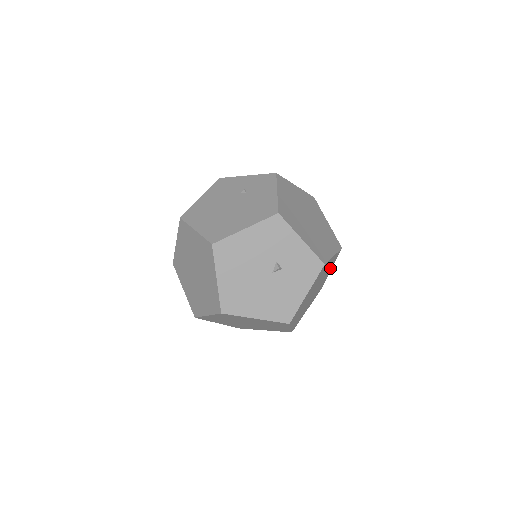
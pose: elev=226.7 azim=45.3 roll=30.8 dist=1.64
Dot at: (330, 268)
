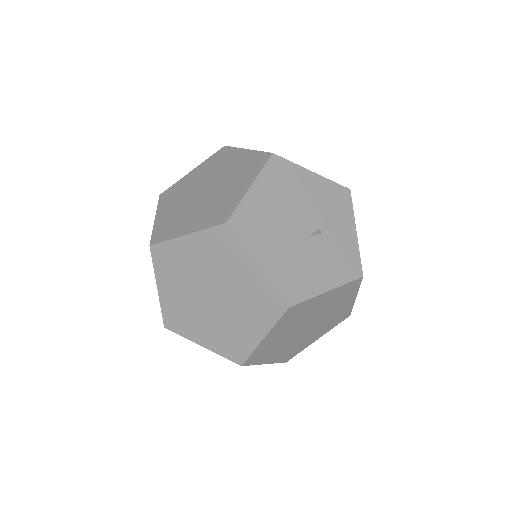
Dot at: (325, 329)
